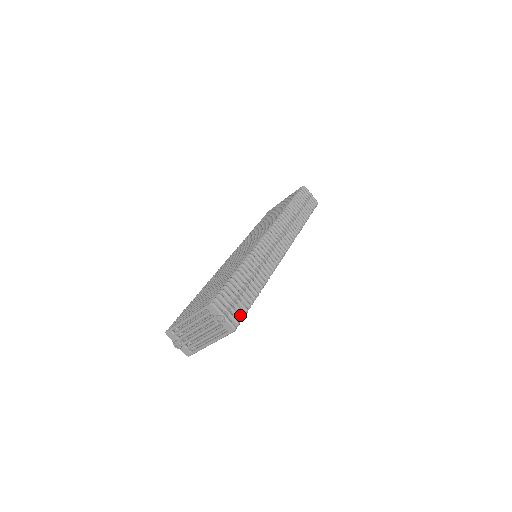
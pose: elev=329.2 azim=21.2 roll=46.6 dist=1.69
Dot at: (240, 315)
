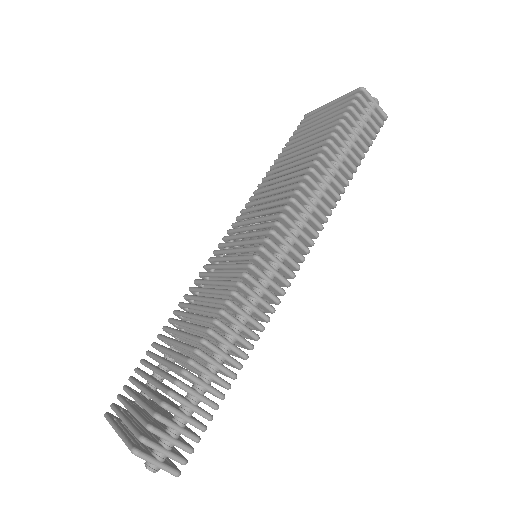
Dot at: (192, 440)
